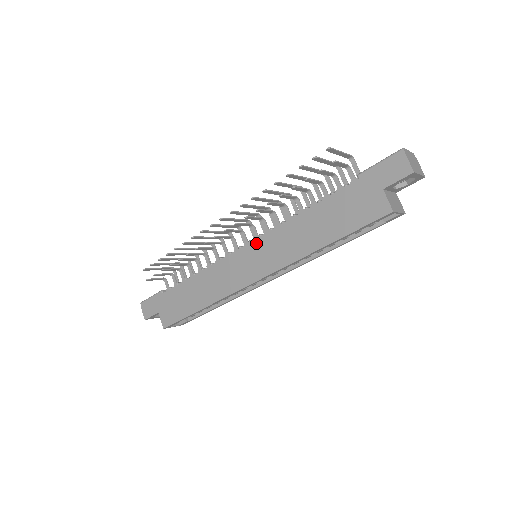
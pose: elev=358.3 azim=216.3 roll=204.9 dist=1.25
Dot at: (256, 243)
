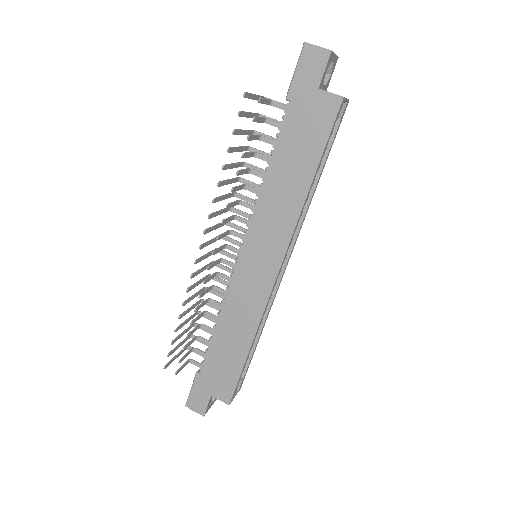
Dot at: (248, 241)
